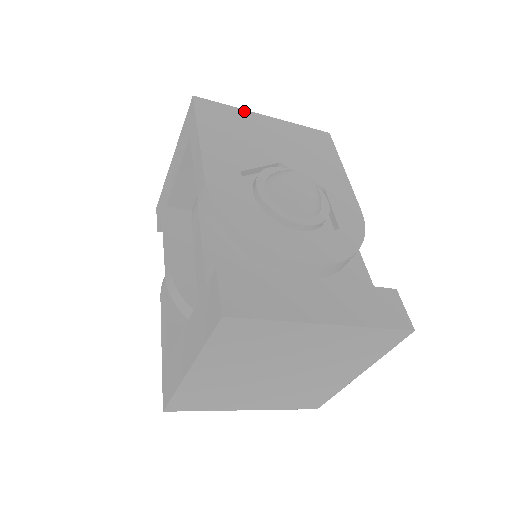
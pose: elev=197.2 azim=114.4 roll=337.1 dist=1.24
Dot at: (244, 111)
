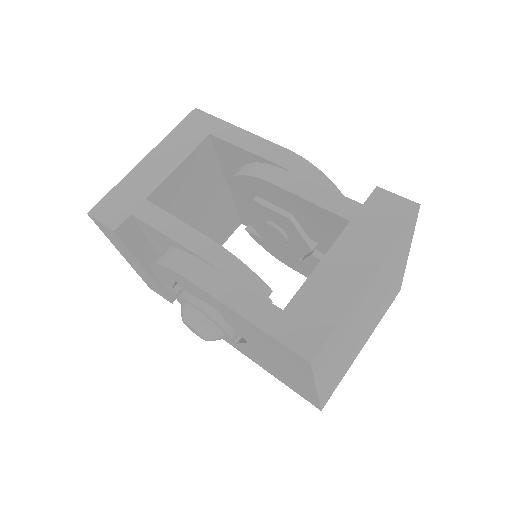
Dot at: occluded
